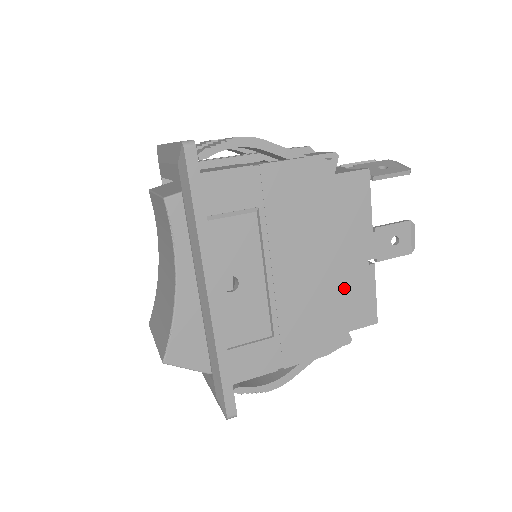
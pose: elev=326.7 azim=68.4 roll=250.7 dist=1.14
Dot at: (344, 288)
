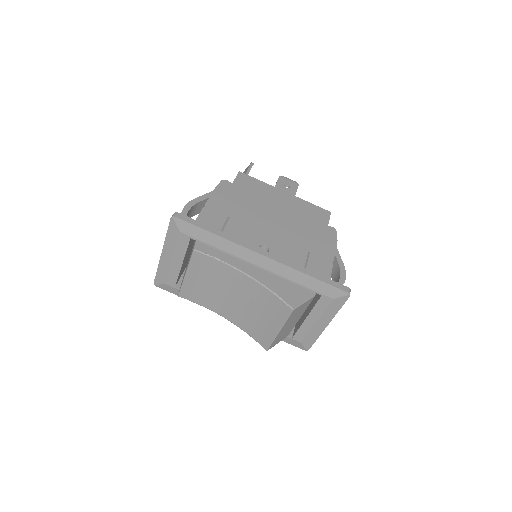
Dot at: (300, 213)
